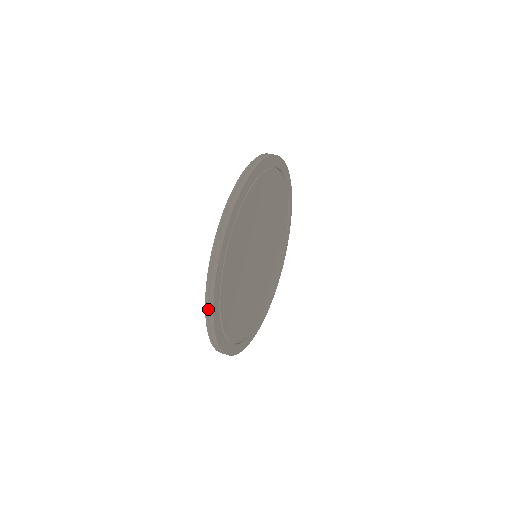
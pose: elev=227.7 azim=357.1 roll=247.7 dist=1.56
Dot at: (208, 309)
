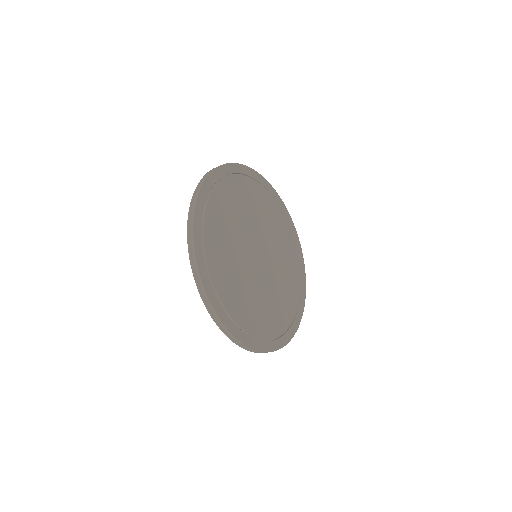
Dot at: (229, 336)
